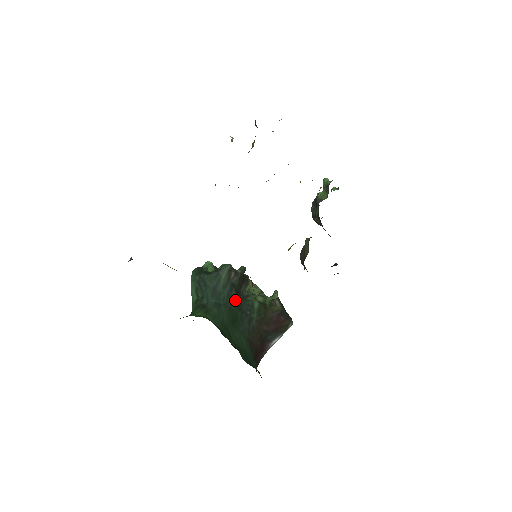
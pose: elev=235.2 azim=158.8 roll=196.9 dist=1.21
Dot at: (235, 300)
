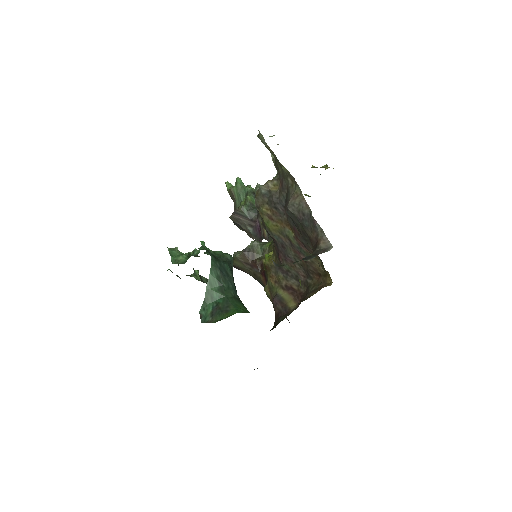
Dot at: occluded
